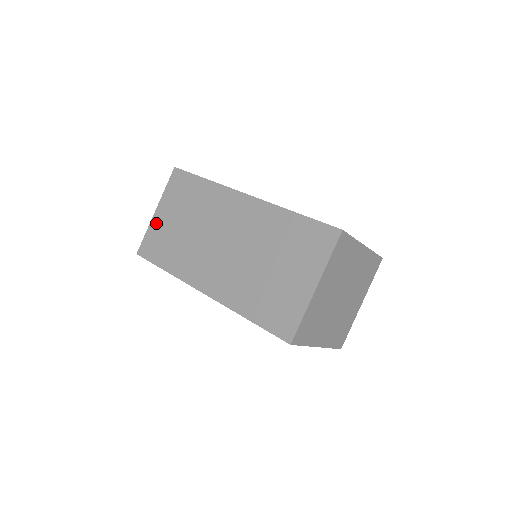
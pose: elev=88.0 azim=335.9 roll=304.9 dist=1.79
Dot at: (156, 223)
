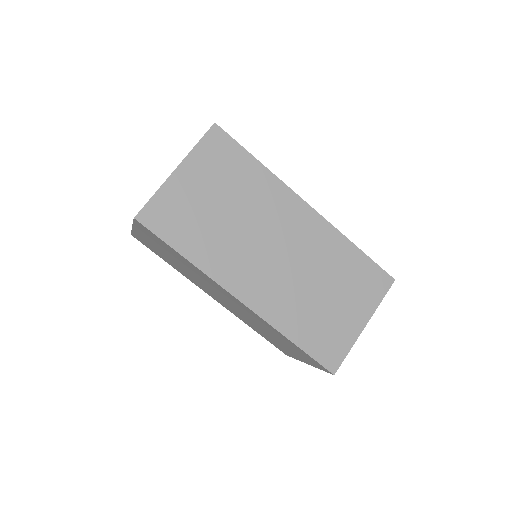
Dot at: (176, 187)
